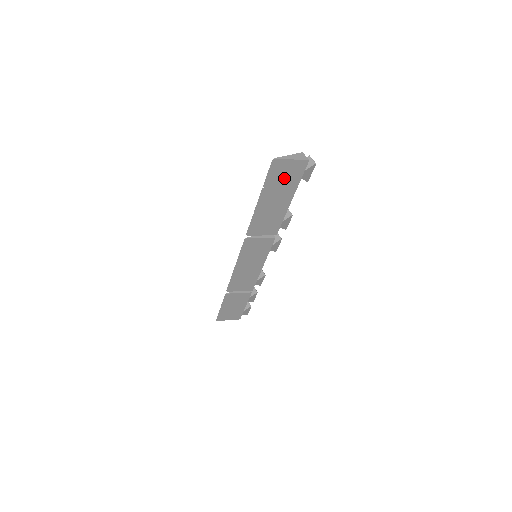
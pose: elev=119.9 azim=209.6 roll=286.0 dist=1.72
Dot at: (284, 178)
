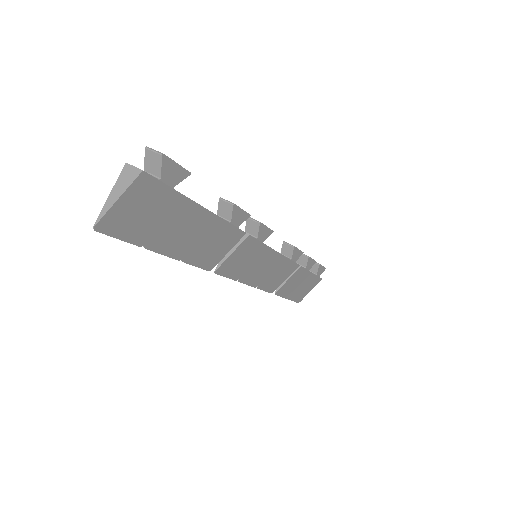
Dot at: (149, 215)
